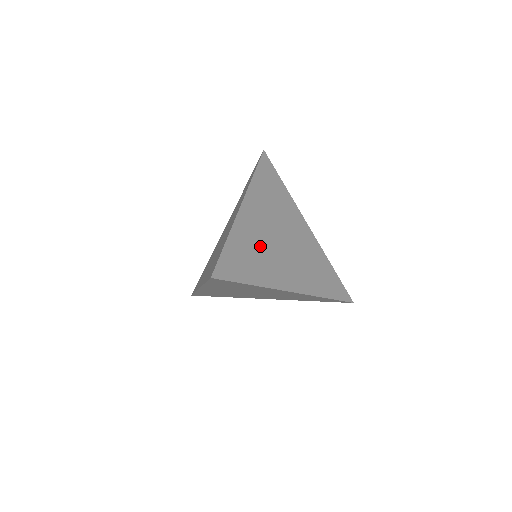
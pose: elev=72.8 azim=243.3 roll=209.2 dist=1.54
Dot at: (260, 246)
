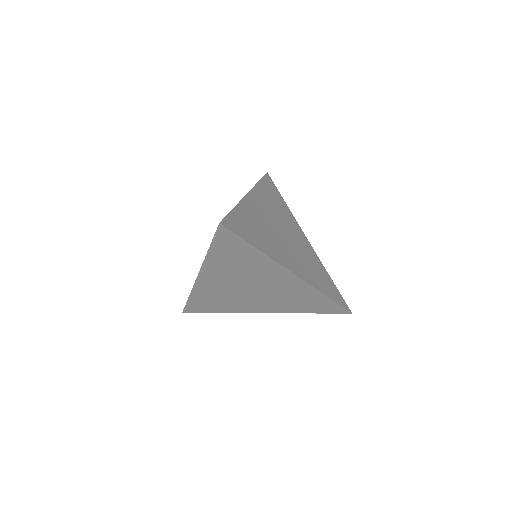
Dot at: (264, 227)
